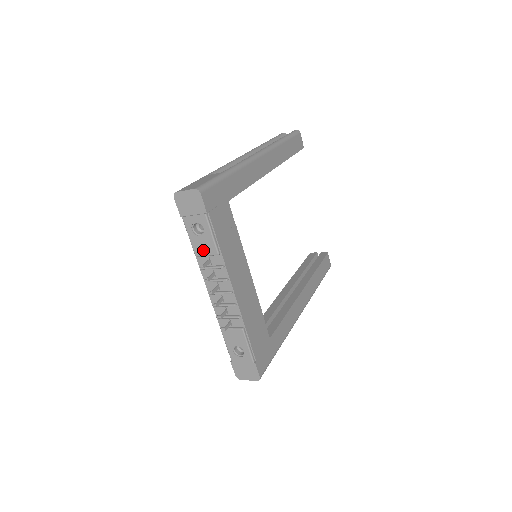
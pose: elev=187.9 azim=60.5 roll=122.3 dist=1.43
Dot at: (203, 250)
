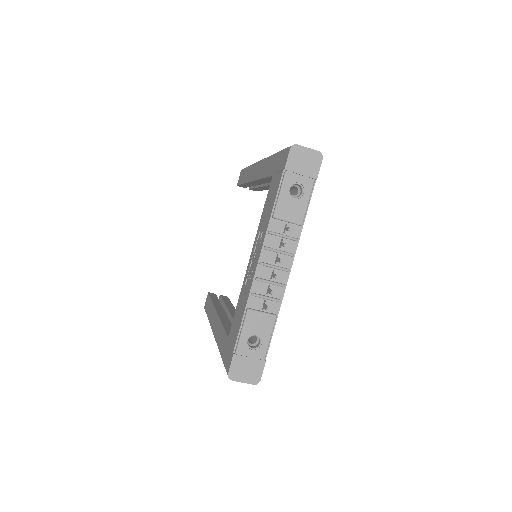
Dot at: (288, 214)
